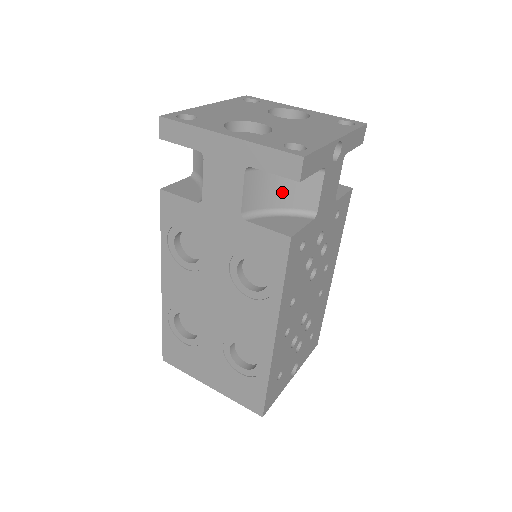
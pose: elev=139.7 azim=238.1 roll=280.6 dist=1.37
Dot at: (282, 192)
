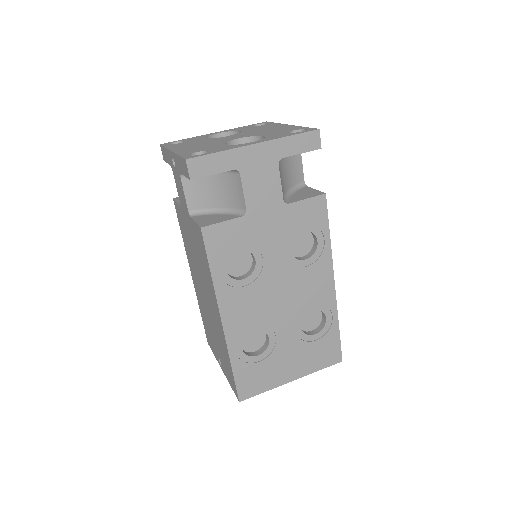
Dot at: (286, 176)
